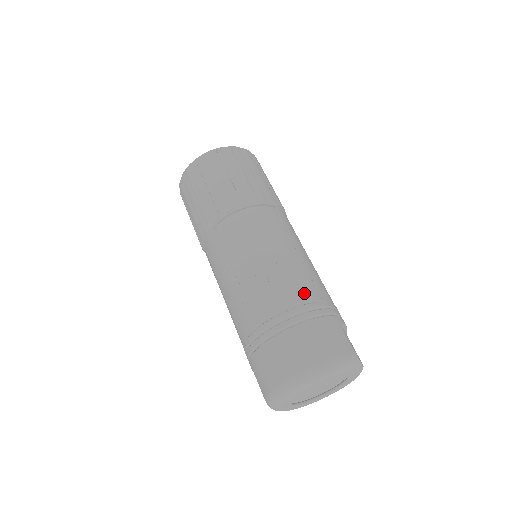
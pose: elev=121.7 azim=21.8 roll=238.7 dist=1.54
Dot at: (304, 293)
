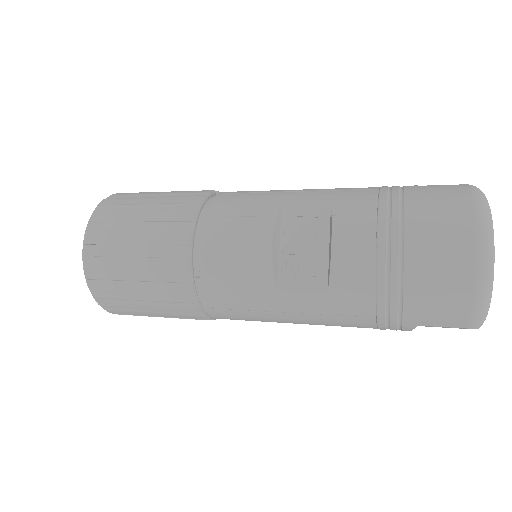
Dot at: (360, 201)
